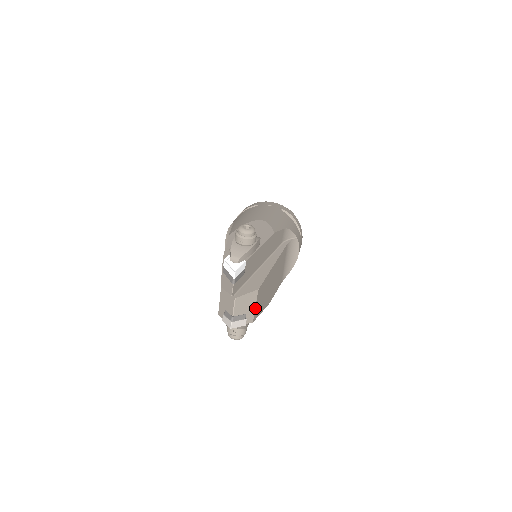
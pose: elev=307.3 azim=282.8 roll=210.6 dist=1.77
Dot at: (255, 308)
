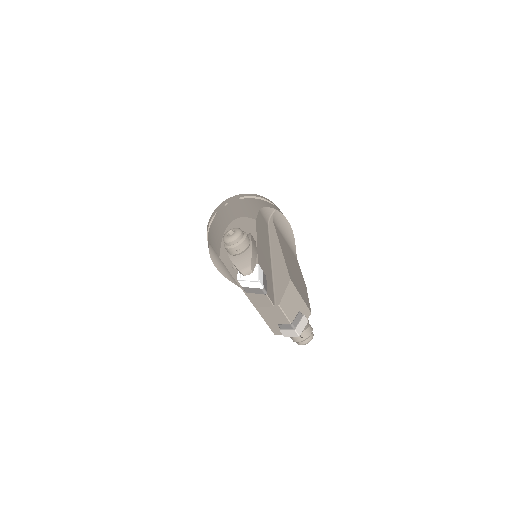
Dot at: (302, 299)
